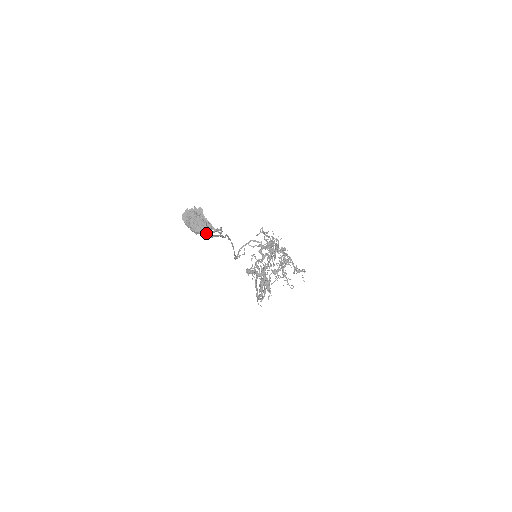
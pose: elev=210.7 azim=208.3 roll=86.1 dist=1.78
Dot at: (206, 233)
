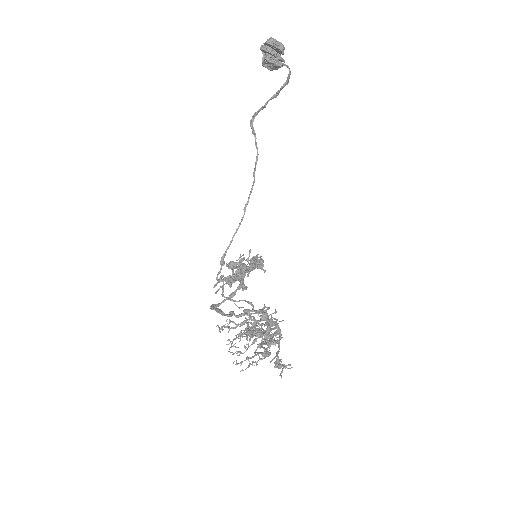
Dot at: (254, 113)
